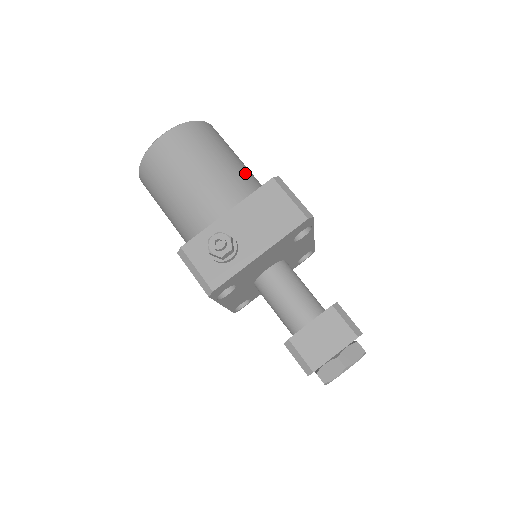
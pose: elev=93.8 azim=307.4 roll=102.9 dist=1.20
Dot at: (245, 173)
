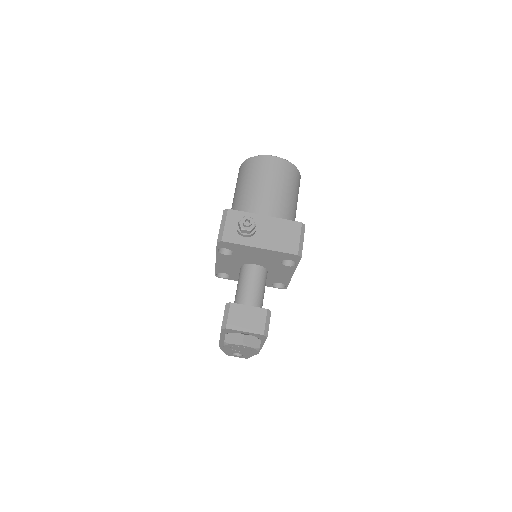
Dot at: (292, 212)
